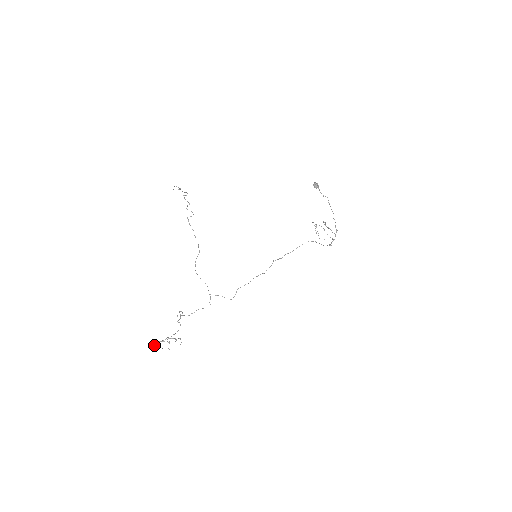
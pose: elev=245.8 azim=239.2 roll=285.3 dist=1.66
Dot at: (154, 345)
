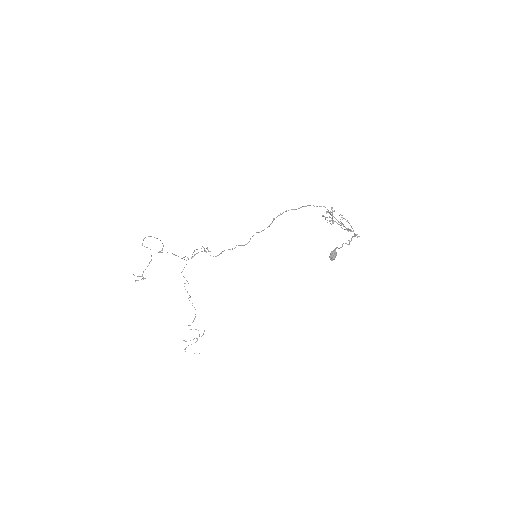
Dot at: occluded
